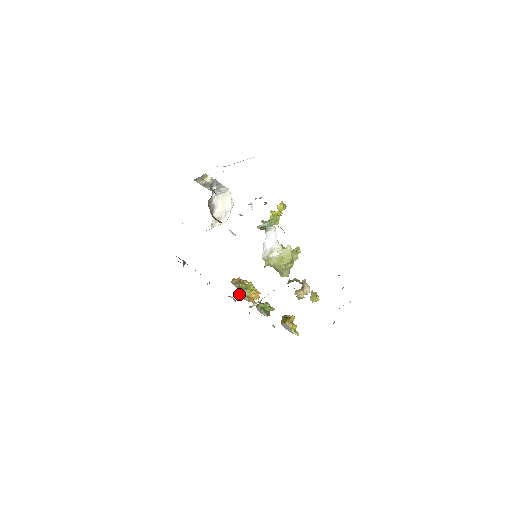
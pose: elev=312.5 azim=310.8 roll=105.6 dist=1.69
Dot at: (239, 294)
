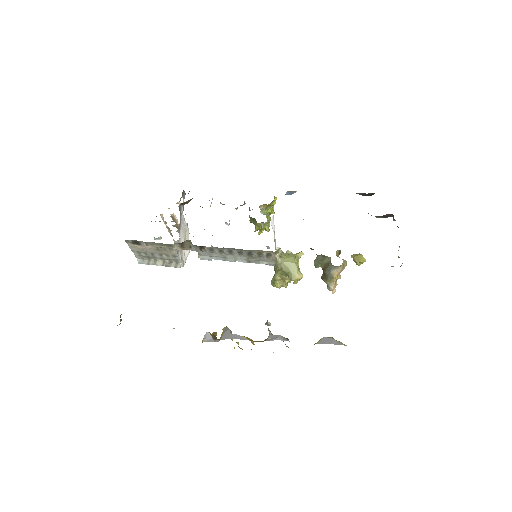
Dot at: (229, 336)
